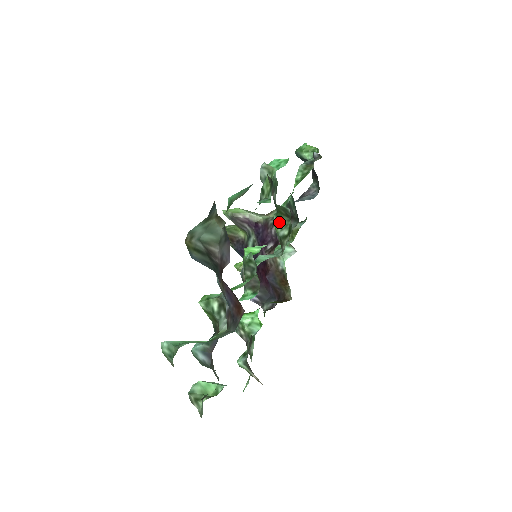
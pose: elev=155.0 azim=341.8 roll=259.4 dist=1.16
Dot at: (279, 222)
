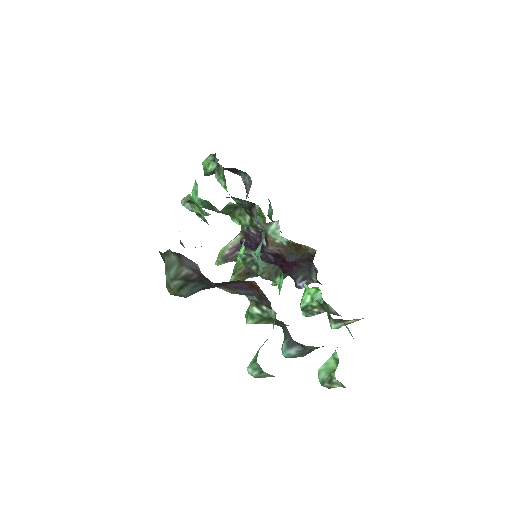
Dot at: (238, 219)
